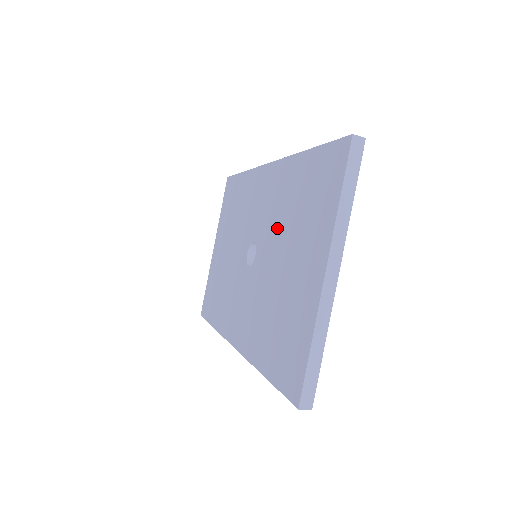
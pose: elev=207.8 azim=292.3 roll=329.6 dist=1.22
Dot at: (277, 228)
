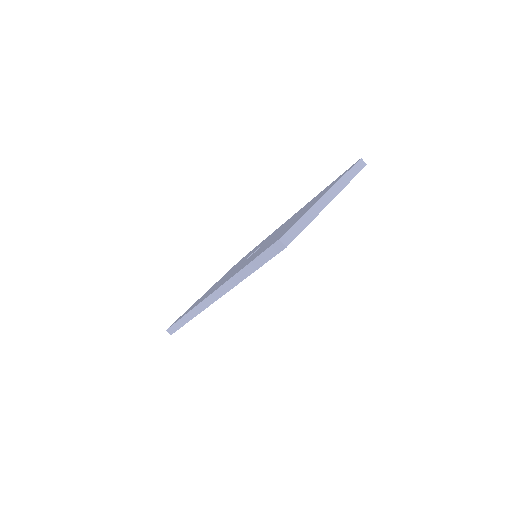
Dot at: occluded
